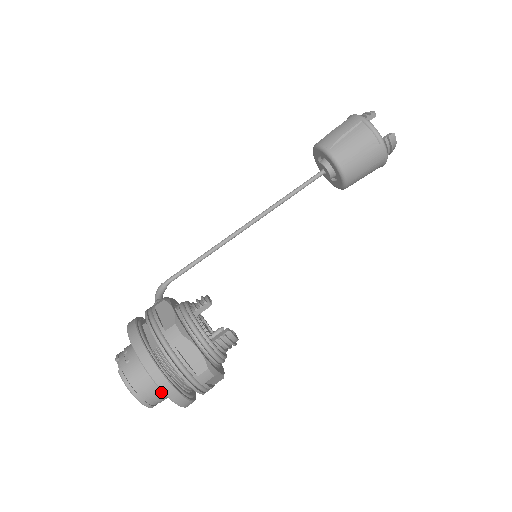
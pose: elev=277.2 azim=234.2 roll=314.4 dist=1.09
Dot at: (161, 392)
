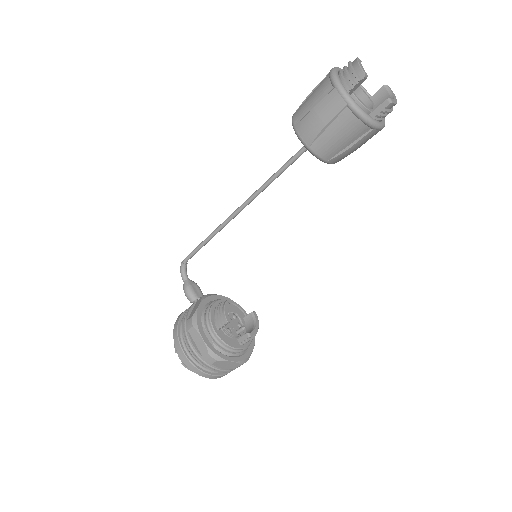
Dot at: occluded
